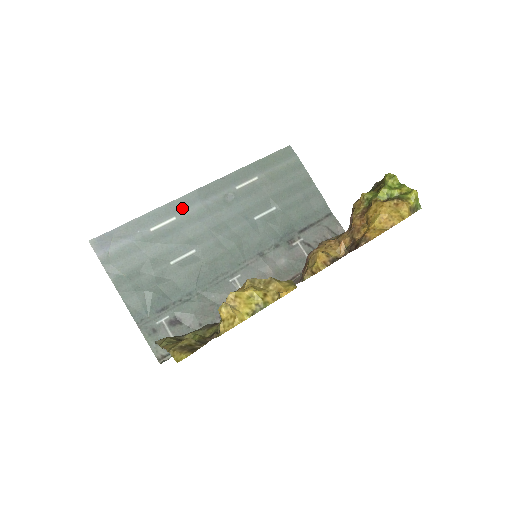
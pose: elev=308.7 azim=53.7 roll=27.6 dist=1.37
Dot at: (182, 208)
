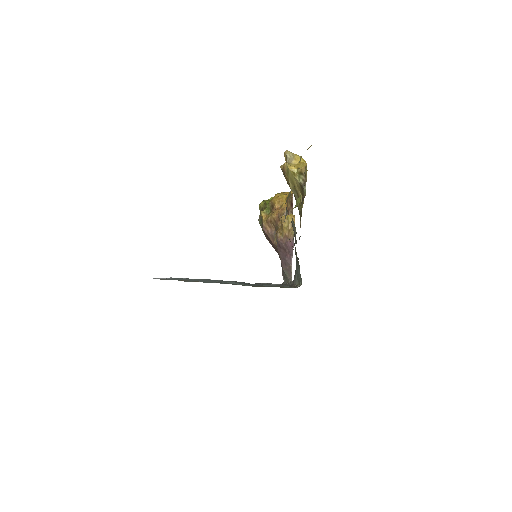
Dot at: occluded
